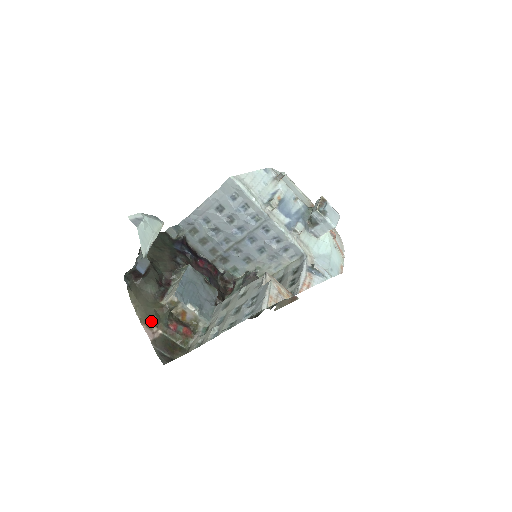
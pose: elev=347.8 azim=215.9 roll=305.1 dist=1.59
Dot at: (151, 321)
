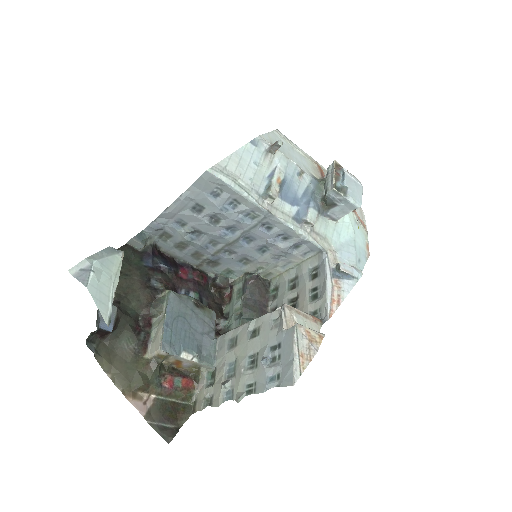
Dot at: (138, 388)
